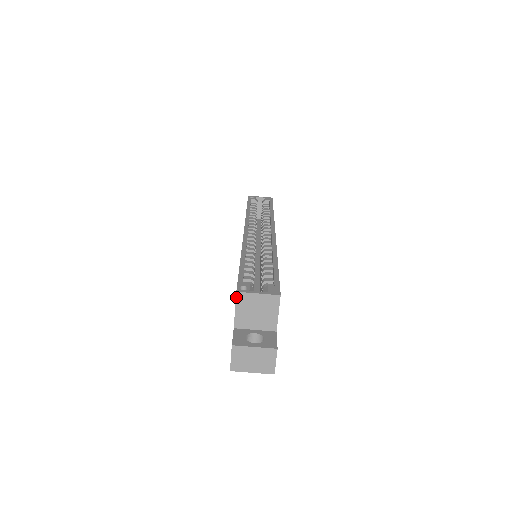
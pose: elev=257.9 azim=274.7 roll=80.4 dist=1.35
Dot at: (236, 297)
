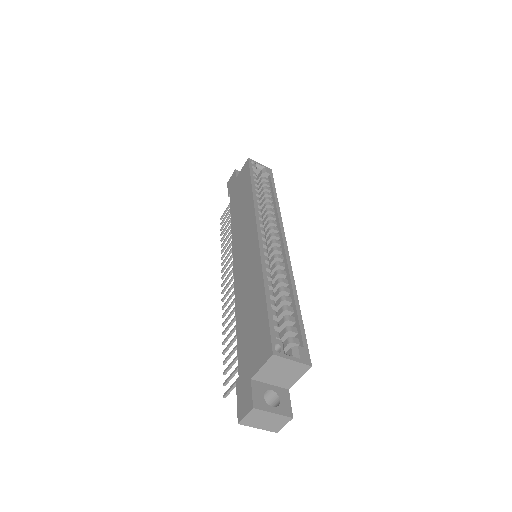
Dot at: (270, 358)
